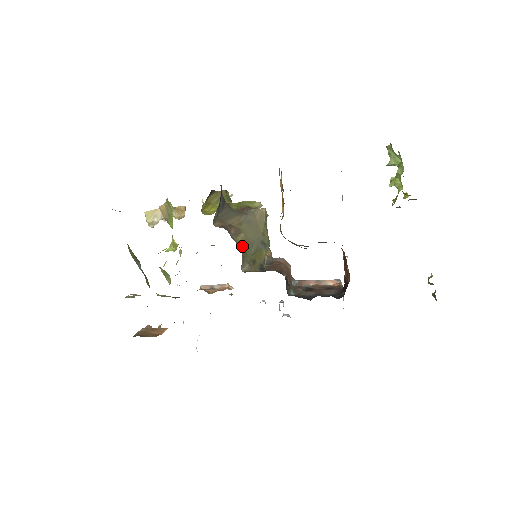
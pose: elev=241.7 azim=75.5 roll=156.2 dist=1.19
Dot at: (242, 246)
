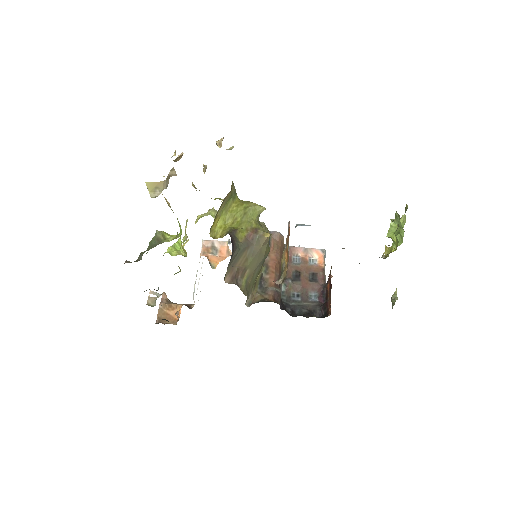
Dot at: (247, 284)
